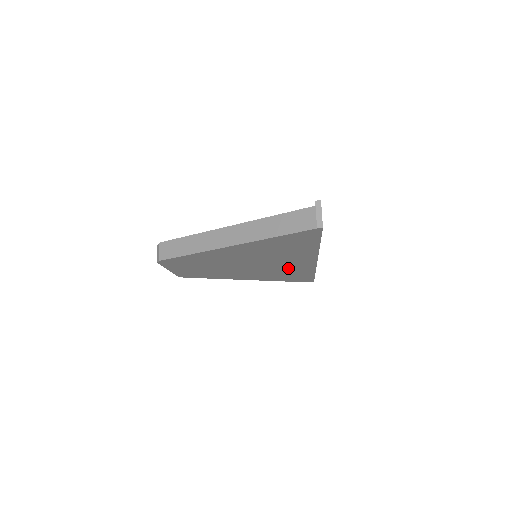
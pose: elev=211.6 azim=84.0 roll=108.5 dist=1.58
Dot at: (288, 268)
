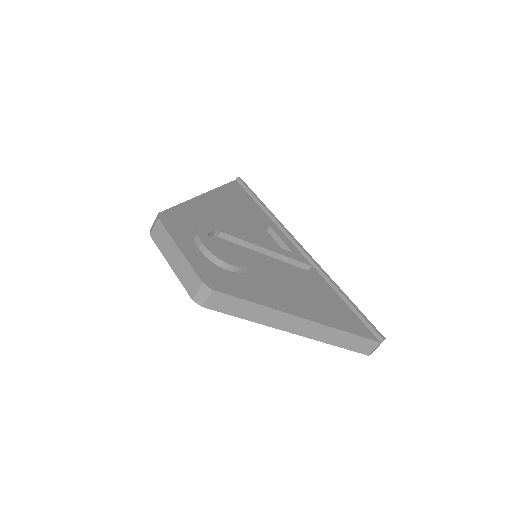
Dot at: occluded
